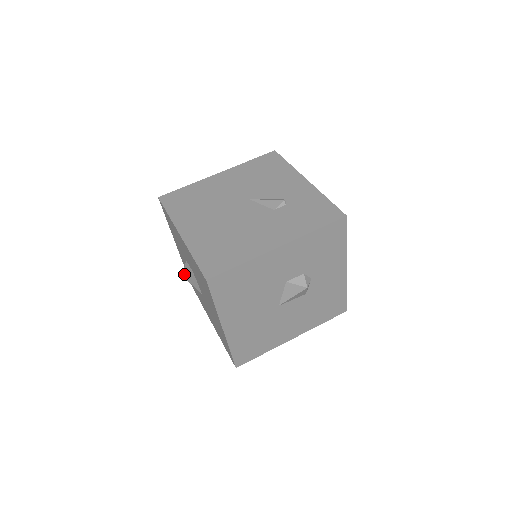
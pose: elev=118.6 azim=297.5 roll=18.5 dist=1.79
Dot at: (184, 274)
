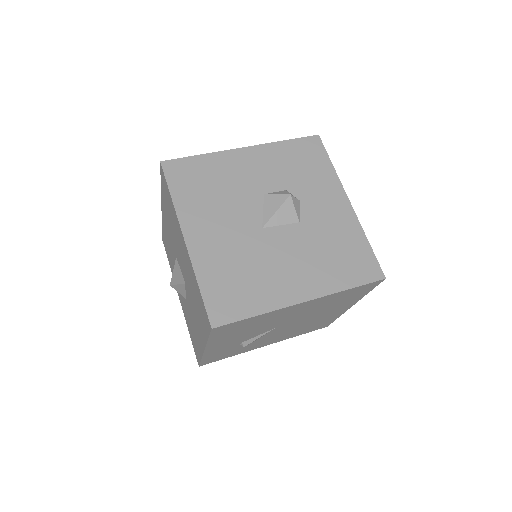
Dot at: (171, 278)
